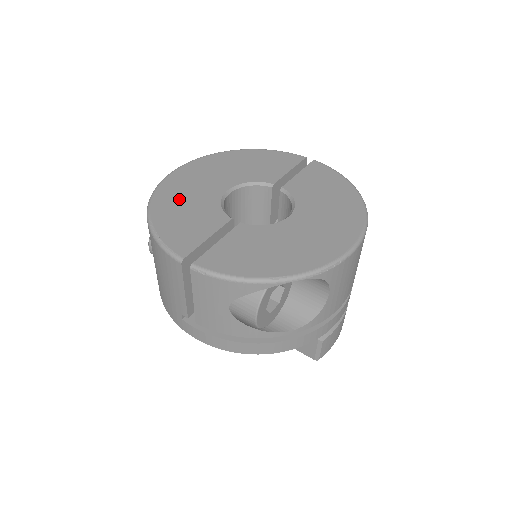
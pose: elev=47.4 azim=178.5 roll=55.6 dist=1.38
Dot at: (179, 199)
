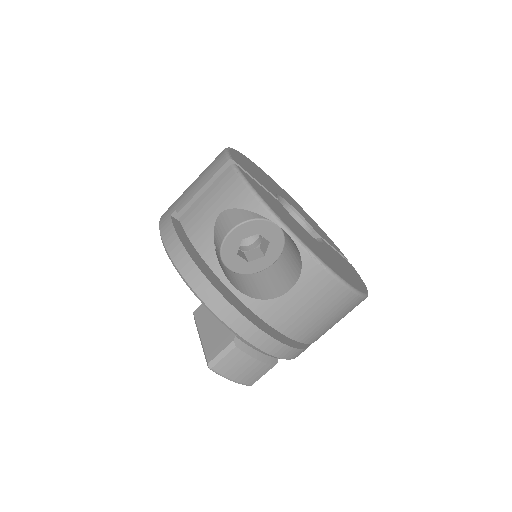
Dot at: (256, 169)
